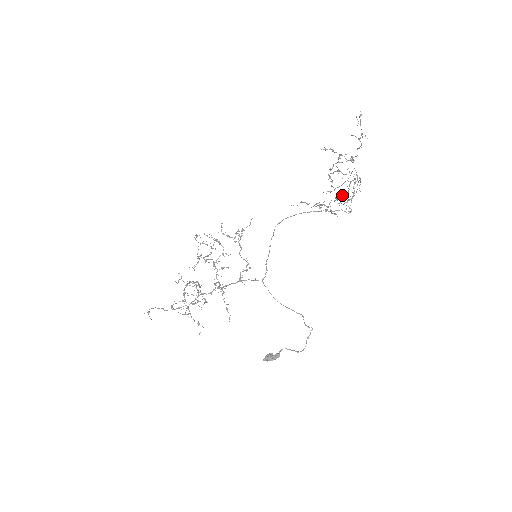
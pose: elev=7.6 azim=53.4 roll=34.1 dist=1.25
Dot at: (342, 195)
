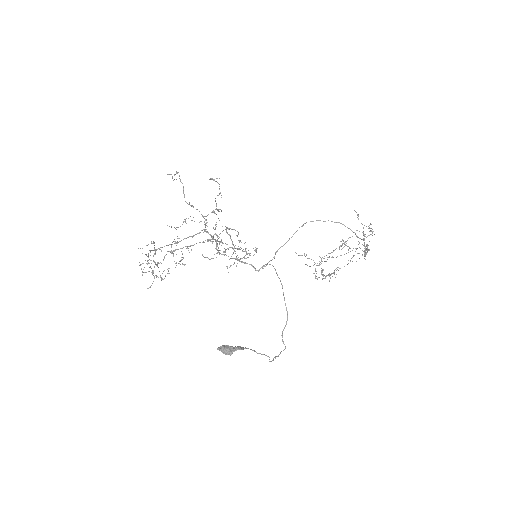
Dot at: (339, 268)
